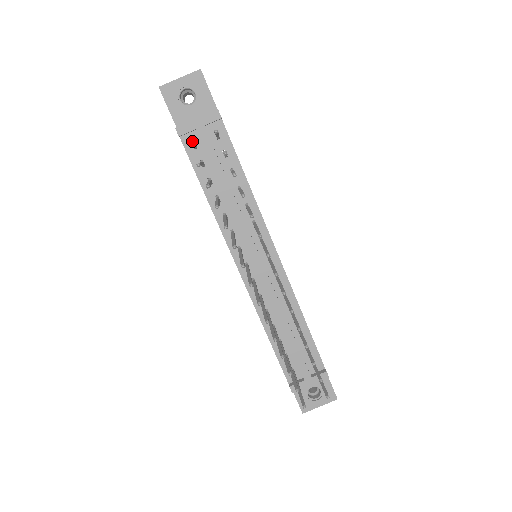
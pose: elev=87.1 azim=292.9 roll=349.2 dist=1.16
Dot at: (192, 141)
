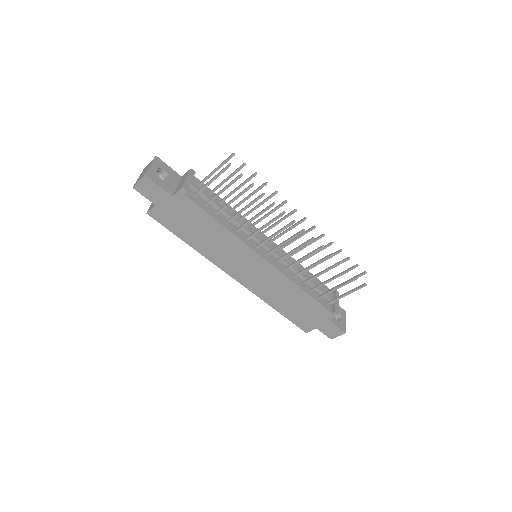
Dot at: (191, 194)
